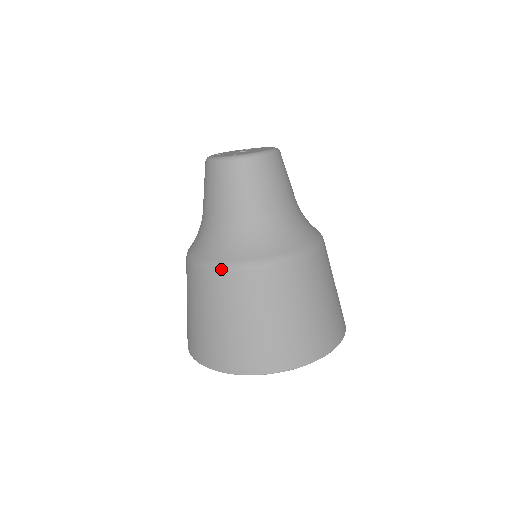
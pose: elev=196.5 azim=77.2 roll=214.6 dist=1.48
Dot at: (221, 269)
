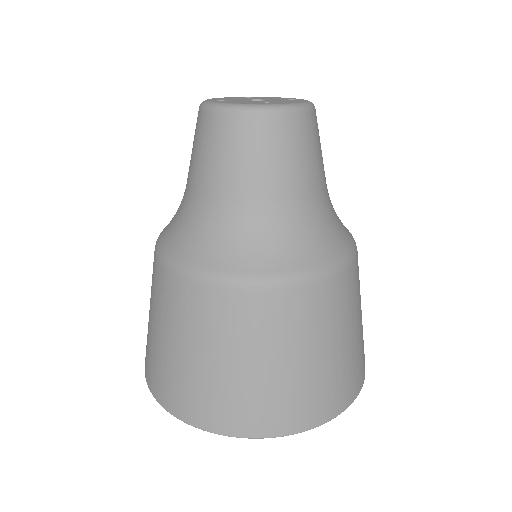
Dot at: (257, 286)
